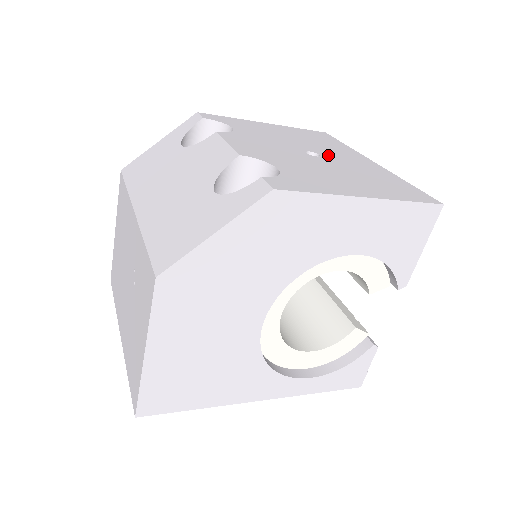
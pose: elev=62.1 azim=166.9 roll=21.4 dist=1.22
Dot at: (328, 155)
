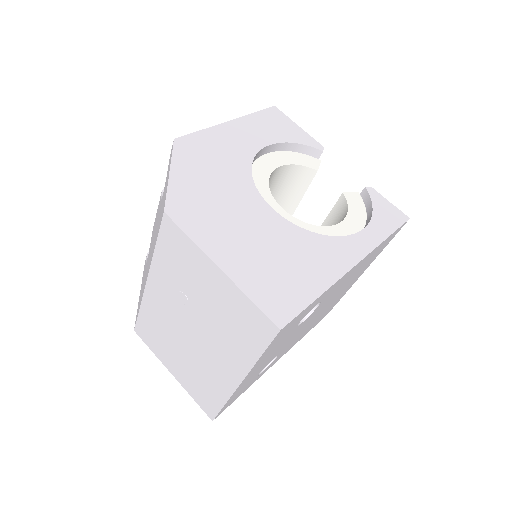
Dot at: occluded
